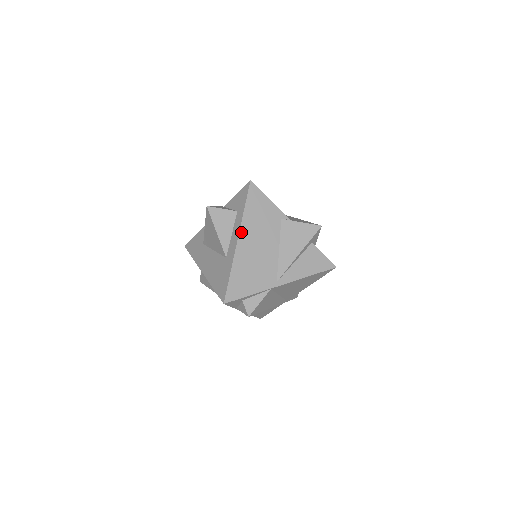
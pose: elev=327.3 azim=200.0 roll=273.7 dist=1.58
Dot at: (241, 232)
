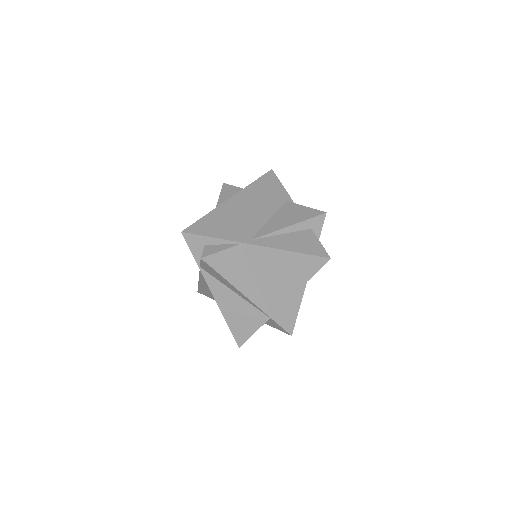
Dot at: (238, 194)
